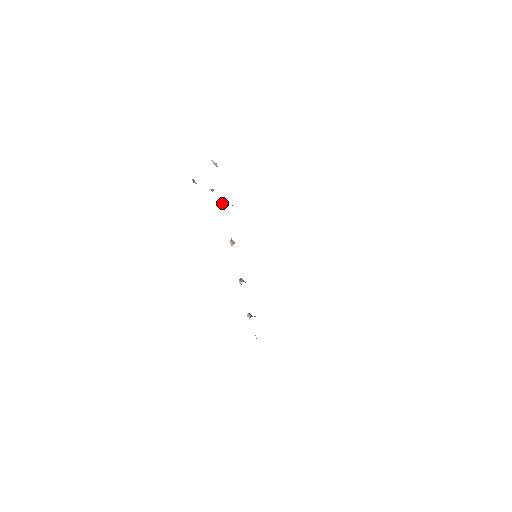
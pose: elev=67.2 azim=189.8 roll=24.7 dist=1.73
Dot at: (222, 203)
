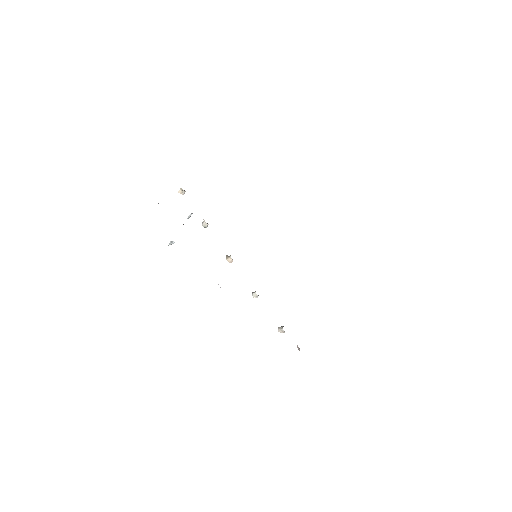
Dot at: (203, 224)
